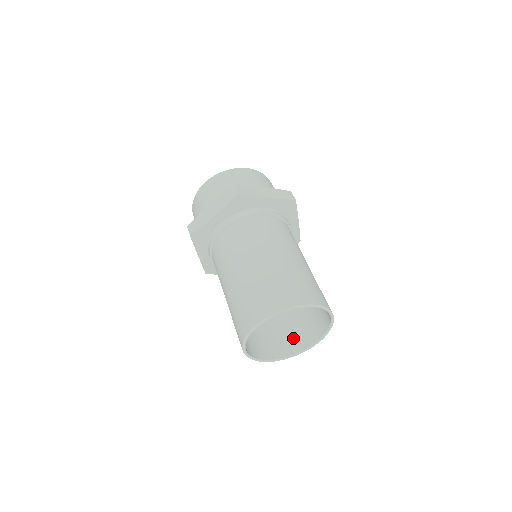
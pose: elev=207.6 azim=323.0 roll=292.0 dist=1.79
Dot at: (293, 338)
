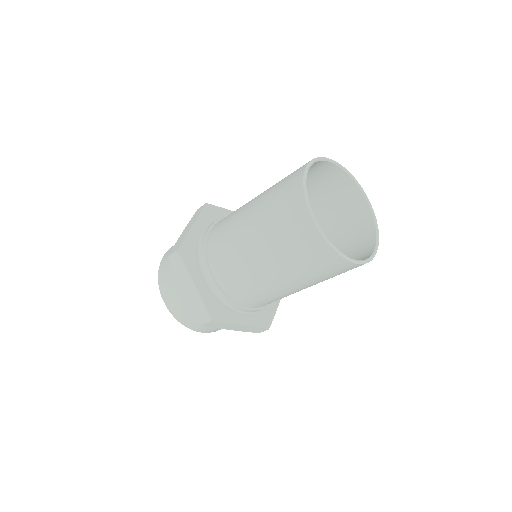
Dot at: occluded
